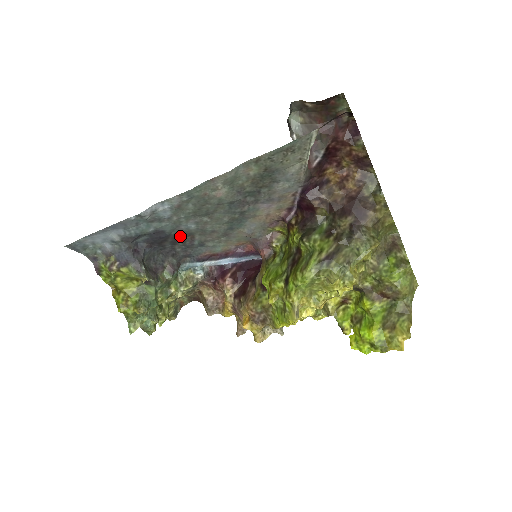
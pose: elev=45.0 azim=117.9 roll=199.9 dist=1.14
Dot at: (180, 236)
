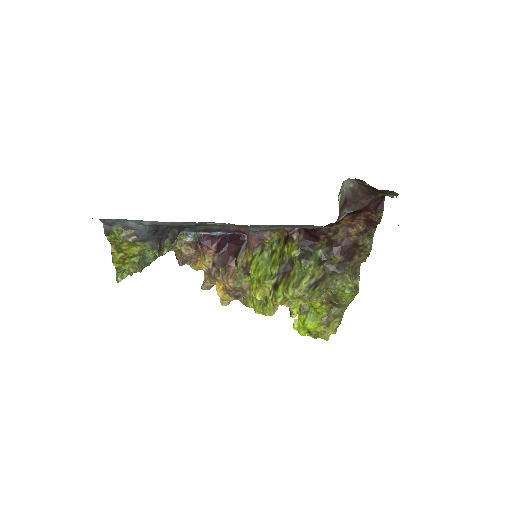
Dot at: occluded
